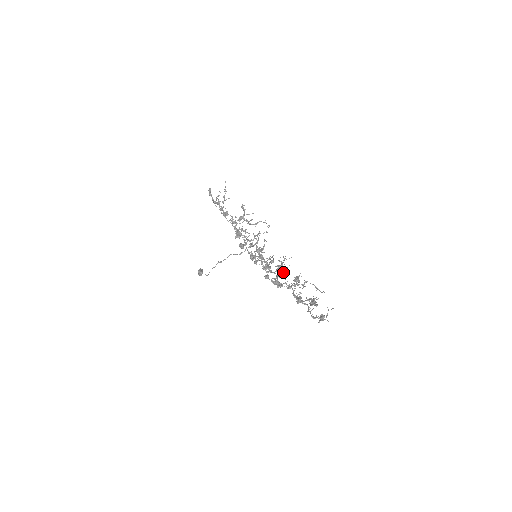
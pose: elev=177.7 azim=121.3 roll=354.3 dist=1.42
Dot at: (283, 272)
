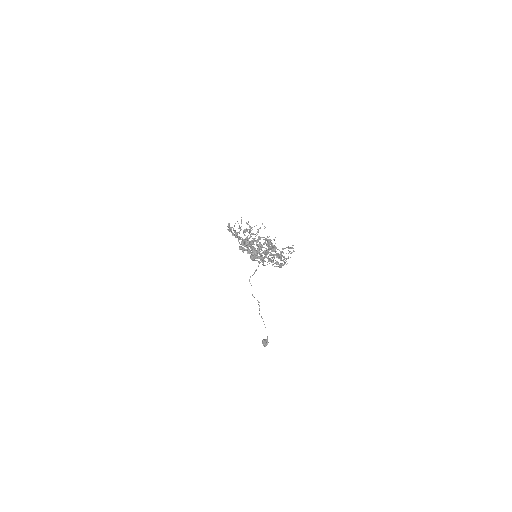
Dot at: (262, 245)
